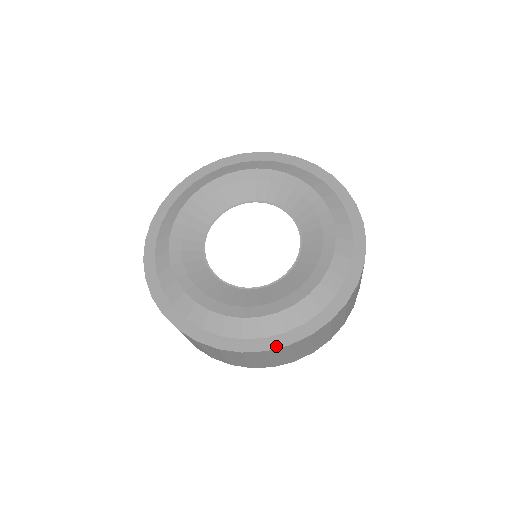
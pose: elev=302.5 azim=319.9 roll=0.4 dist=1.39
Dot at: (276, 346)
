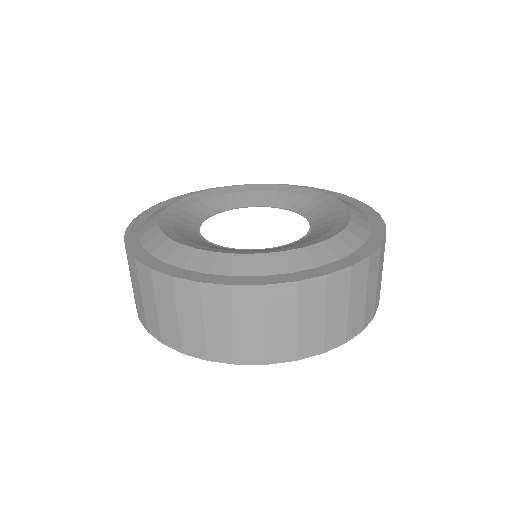
Dot at: (372, 250)
